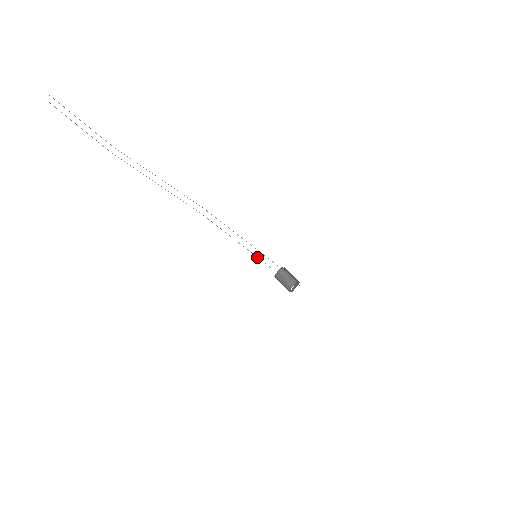
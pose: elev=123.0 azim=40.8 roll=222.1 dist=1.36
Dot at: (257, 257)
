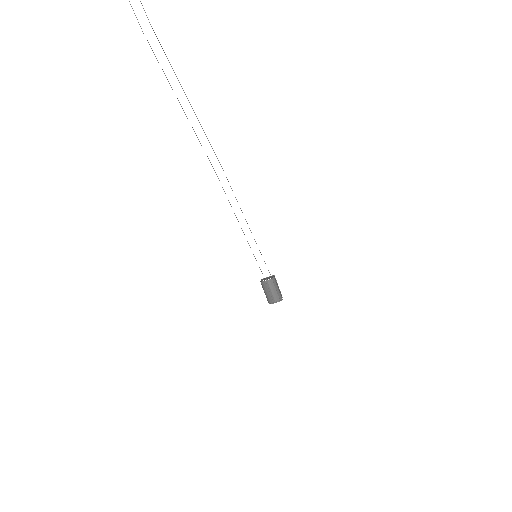
Dot at: occluded
